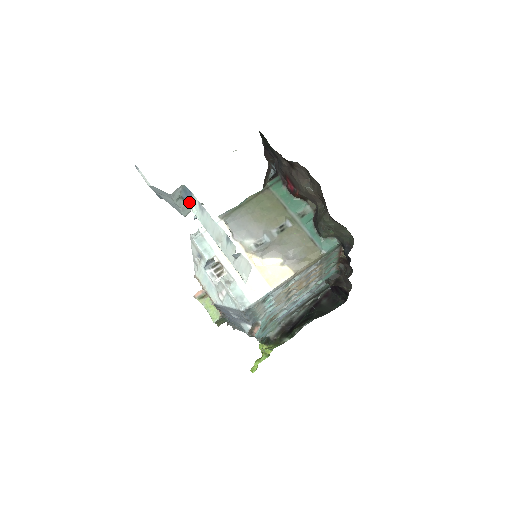
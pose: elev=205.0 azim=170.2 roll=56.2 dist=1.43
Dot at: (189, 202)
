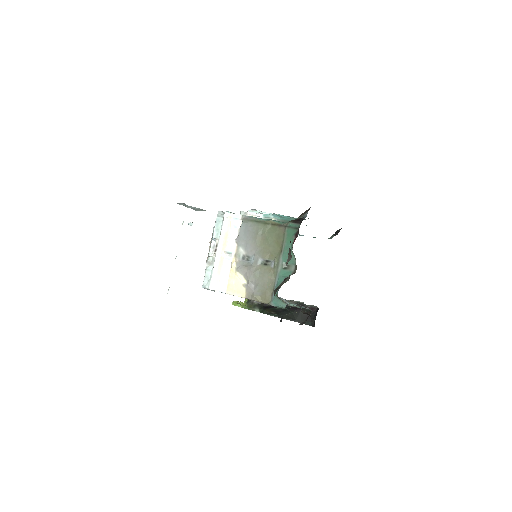
Dot at: occluded
